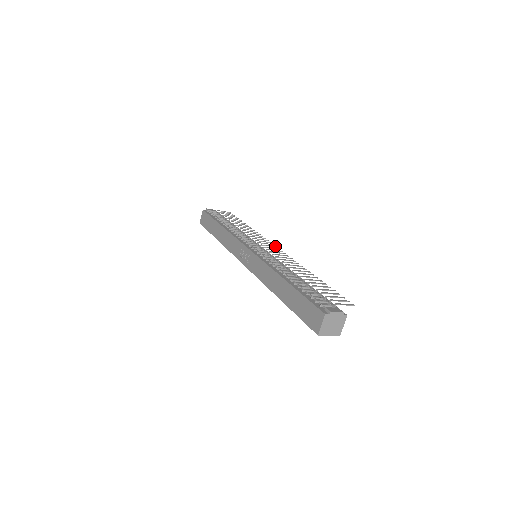
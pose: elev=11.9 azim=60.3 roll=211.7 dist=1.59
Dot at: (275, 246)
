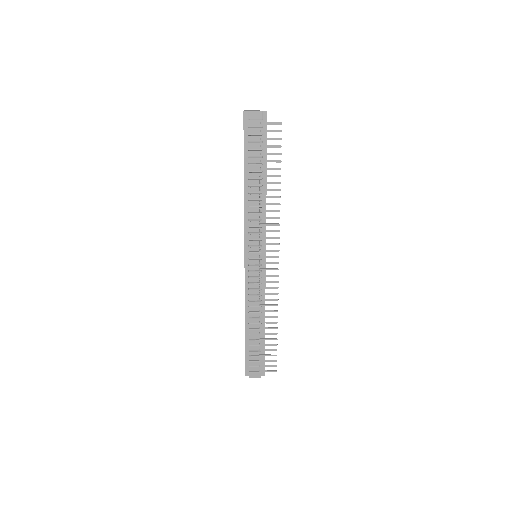
Dot at: (277, 257)
